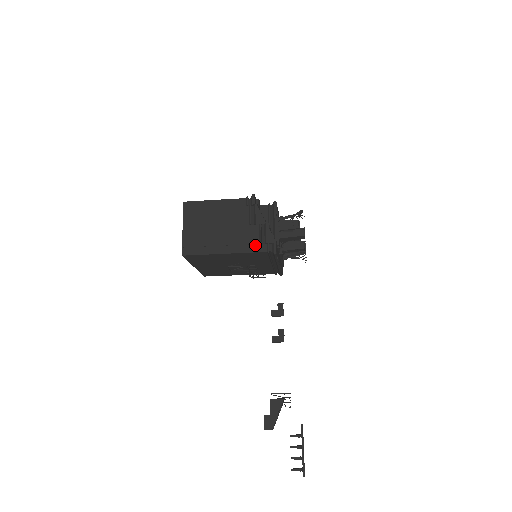
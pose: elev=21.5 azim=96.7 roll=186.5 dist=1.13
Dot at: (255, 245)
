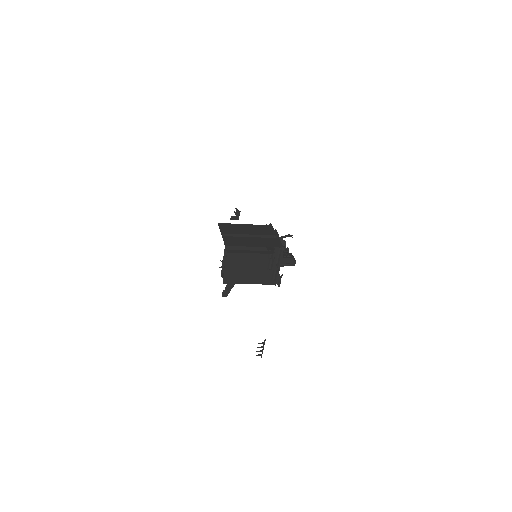
Dot at: (268, 281)
